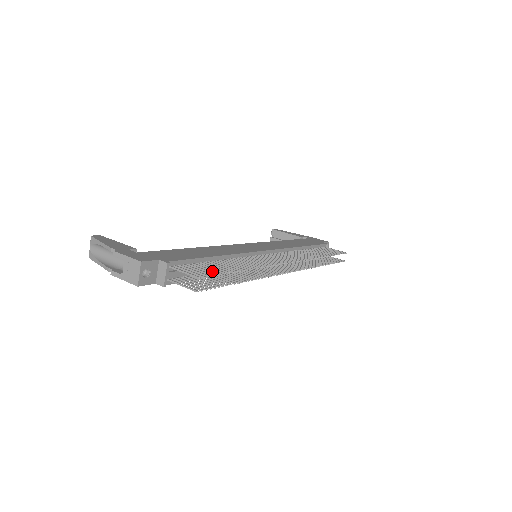
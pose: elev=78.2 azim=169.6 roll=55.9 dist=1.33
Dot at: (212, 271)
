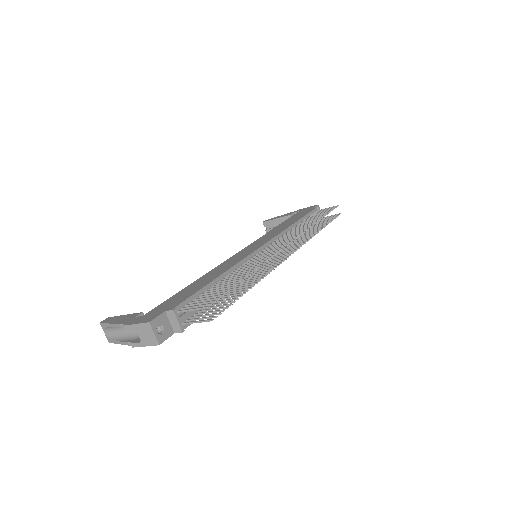
Dot at: (217, 294)
